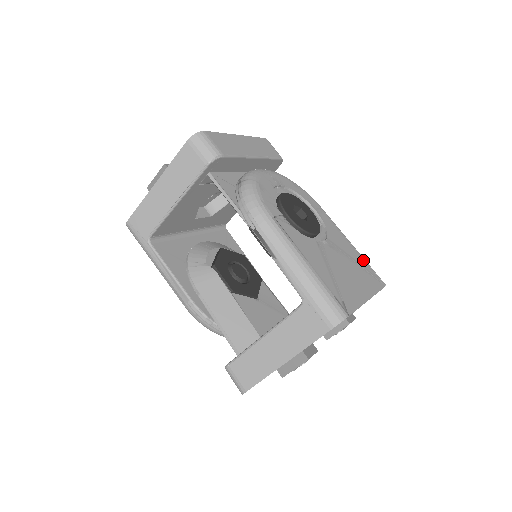
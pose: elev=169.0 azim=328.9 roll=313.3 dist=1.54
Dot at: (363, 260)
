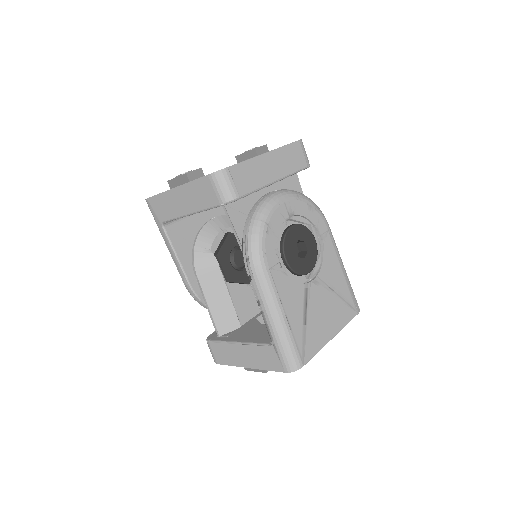
Dot at: (348, 288)
